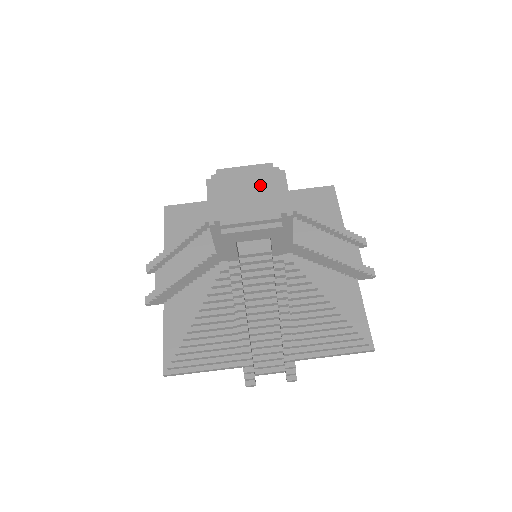
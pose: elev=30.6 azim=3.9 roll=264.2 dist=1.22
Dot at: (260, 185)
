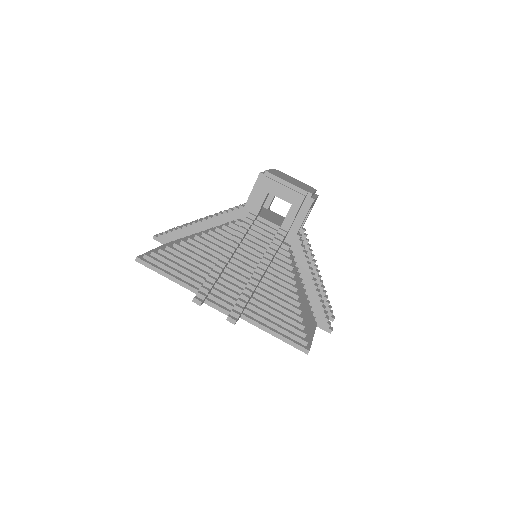
Dot at: (302, 184)
